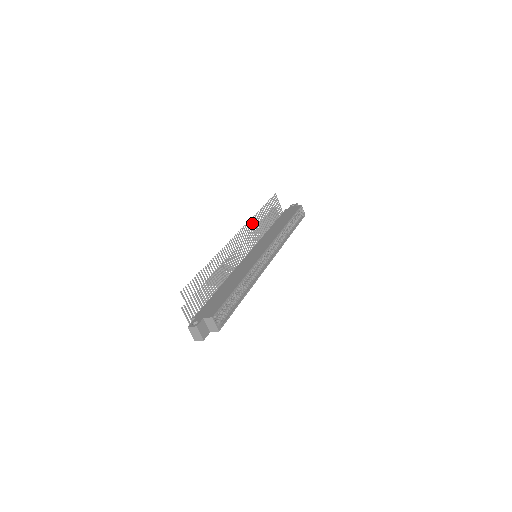
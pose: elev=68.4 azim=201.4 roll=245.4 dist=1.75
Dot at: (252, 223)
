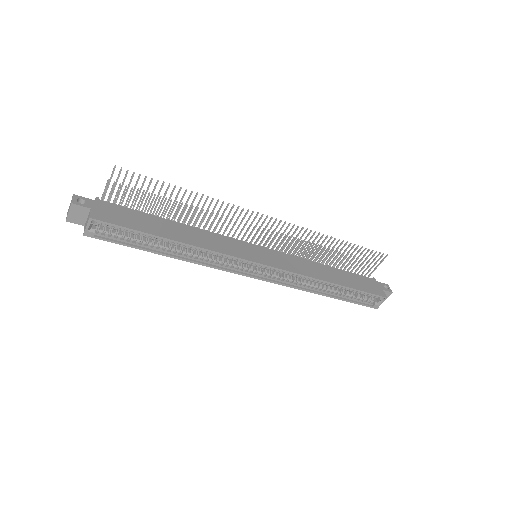
Dot at: (308, 235)
